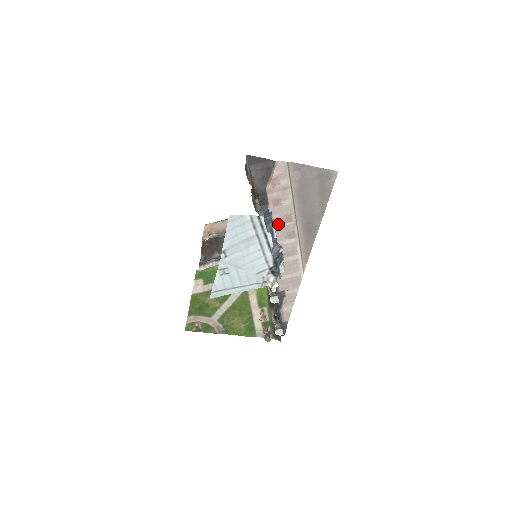
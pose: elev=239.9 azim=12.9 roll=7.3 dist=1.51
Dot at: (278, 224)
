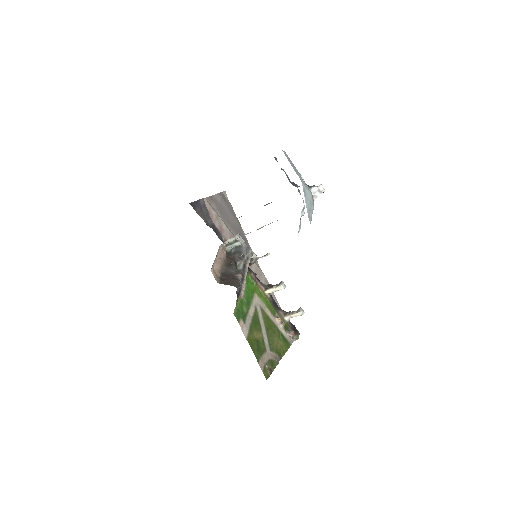
Dot at: occluded
